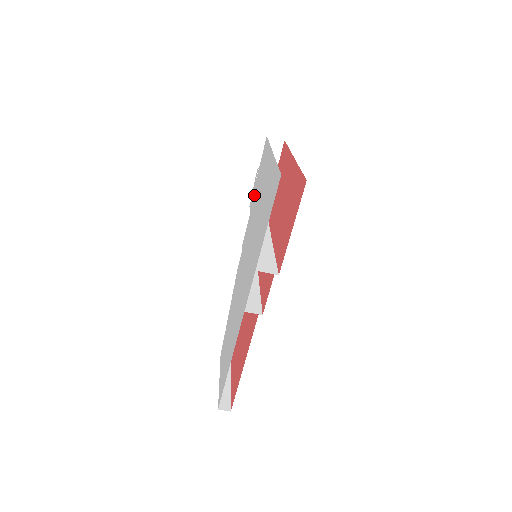
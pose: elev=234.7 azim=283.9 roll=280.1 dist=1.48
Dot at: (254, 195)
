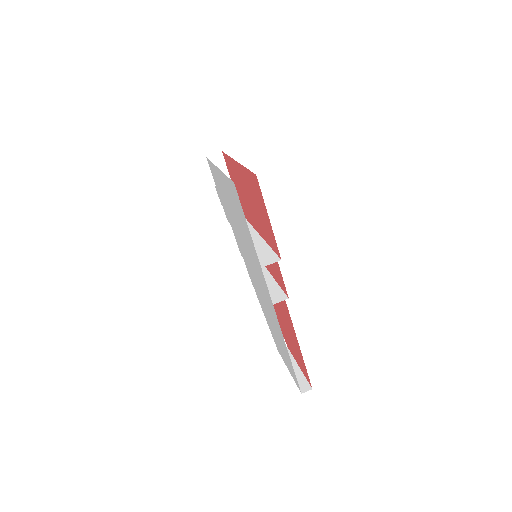
Dot at: (225, 209)
